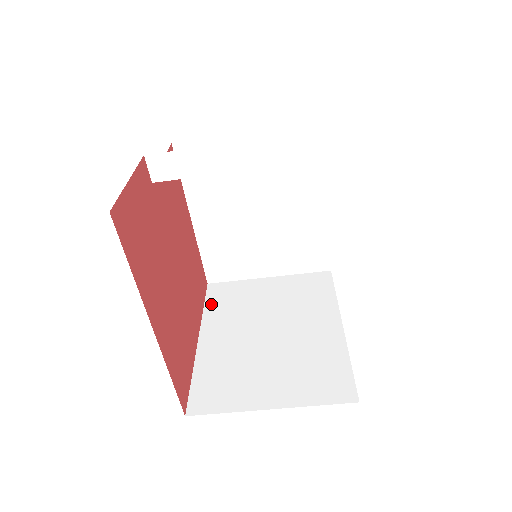
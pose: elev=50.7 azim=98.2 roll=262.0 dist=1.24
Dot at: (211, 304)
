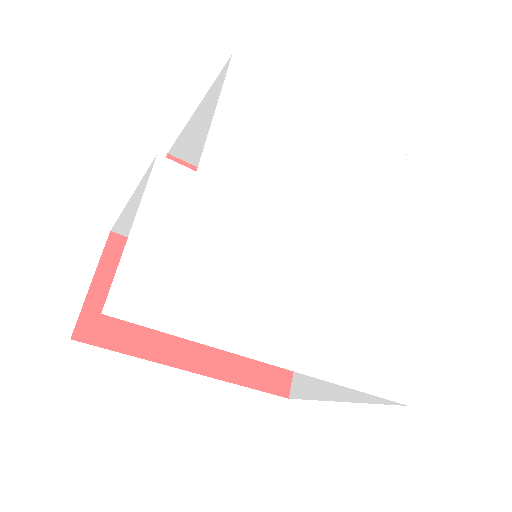
Dot at: occluded
